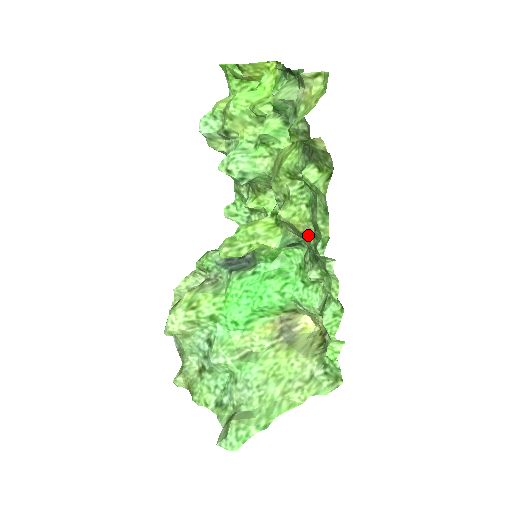
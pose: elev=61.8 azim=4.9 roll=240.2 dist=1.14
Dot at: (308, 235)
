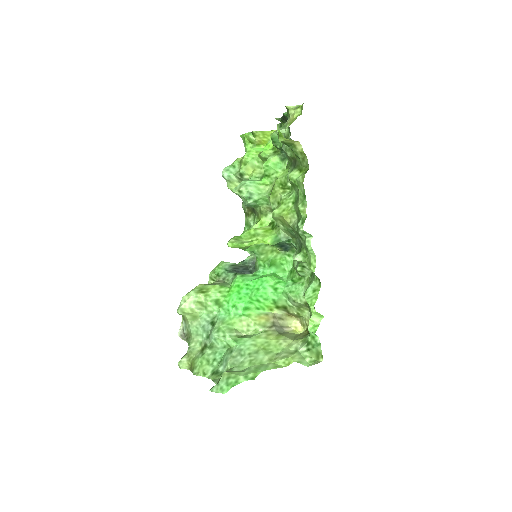
Dot at: (293, 224)
